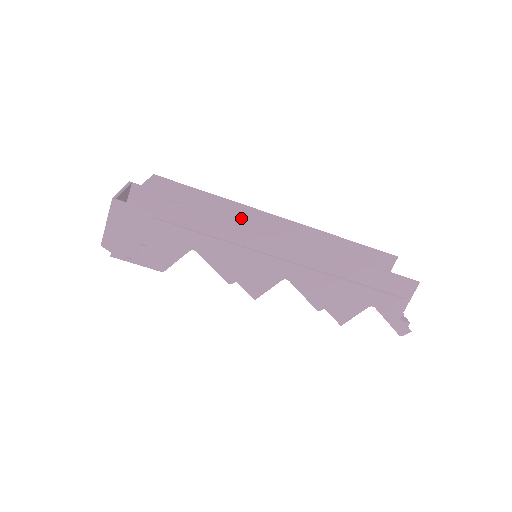
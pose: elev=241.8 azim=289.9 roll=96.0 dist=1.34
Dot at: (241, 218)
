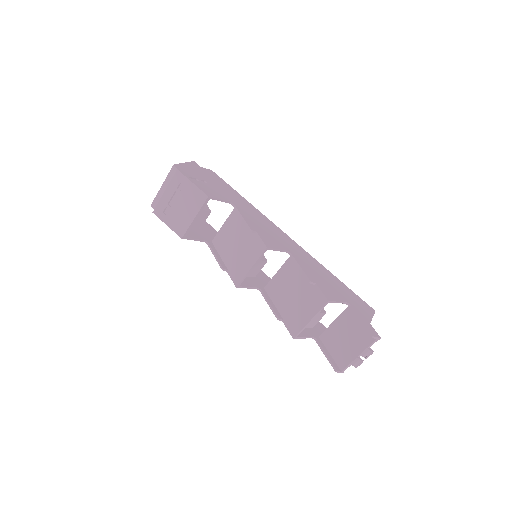
Dot at: occluded
